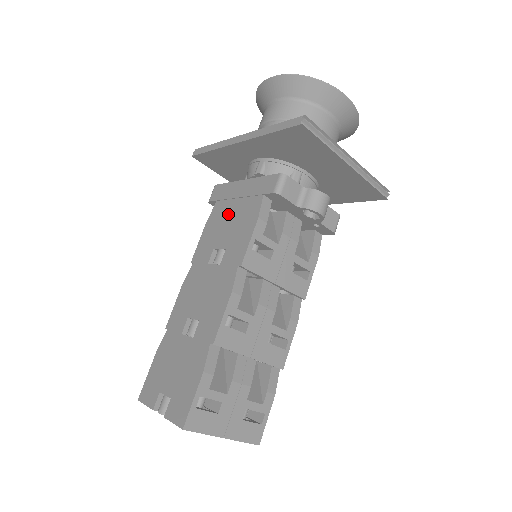
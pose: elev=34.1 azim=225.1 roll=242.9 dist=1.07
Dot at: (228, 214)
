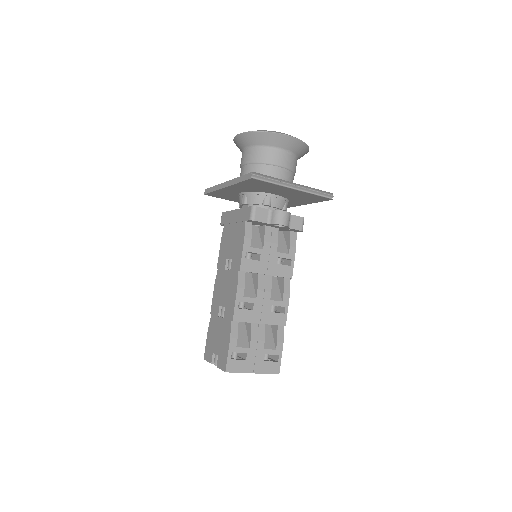
Dot at: (230, 234)
